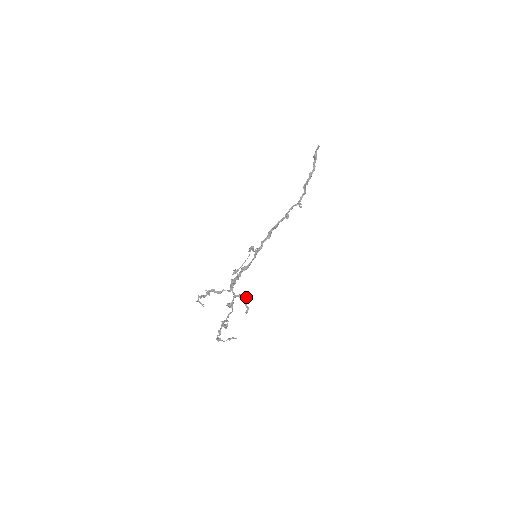
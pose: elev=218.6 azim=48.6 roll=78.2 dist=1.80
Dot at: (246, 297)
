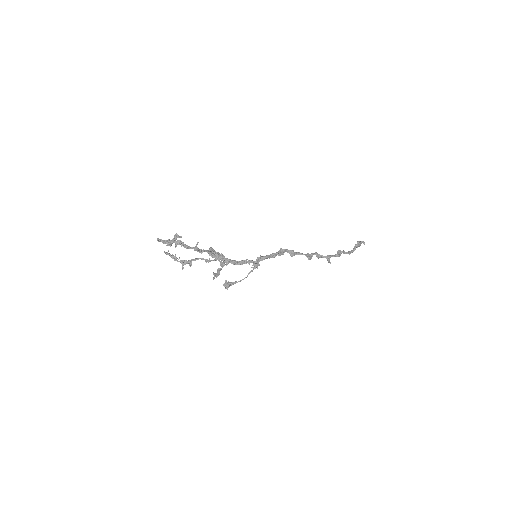
Dot at: (222, 263)
